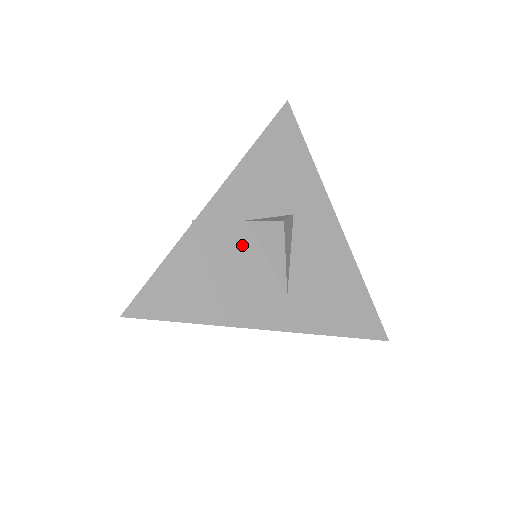
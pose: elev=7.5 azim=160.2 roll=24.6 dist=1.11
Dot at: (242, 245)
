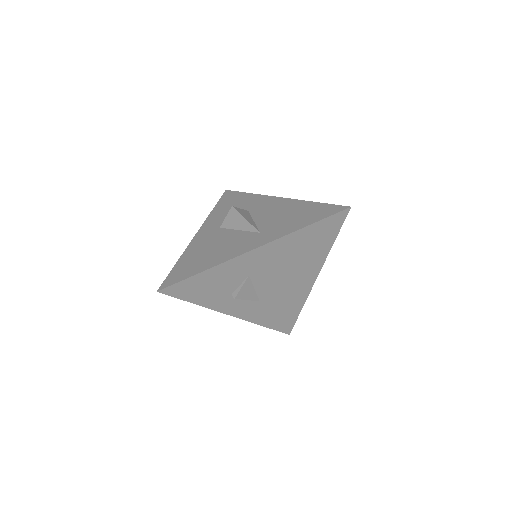
Dot at: (221, 235)
